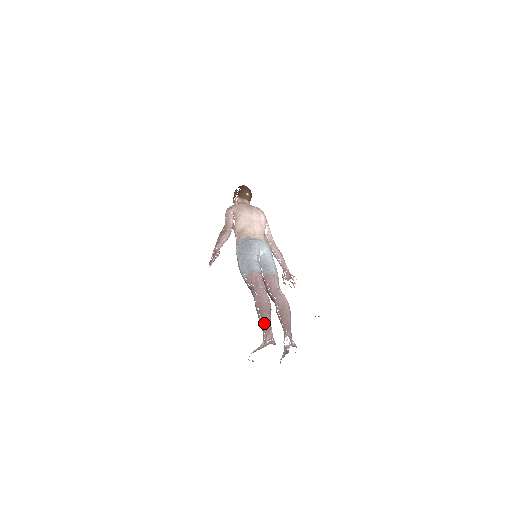
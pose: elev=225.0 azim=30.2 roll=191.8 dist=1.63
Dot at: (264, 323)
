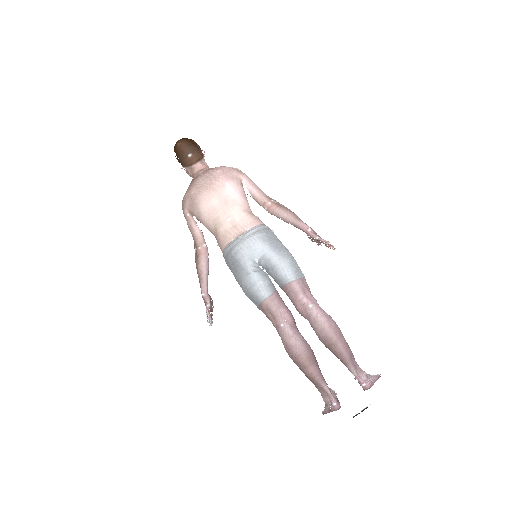
Dot at: (312, 382)
